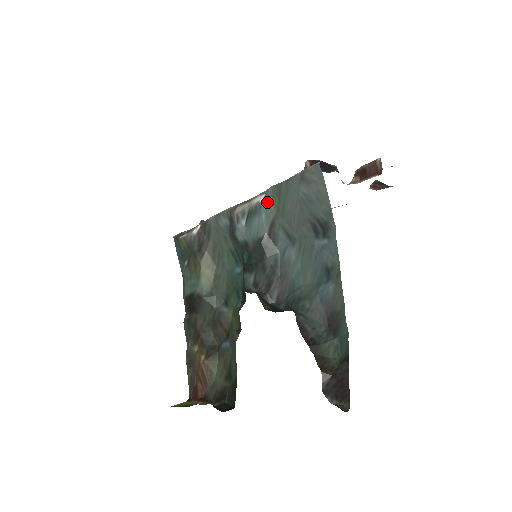
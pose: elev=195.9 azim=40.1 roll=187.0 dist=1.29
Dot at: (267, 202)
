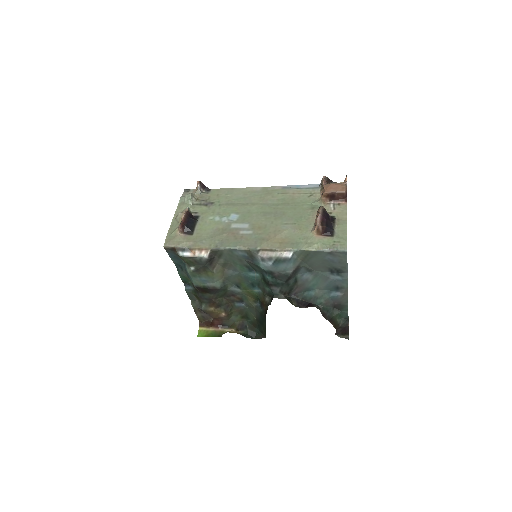
Dot at: (295, 257)
